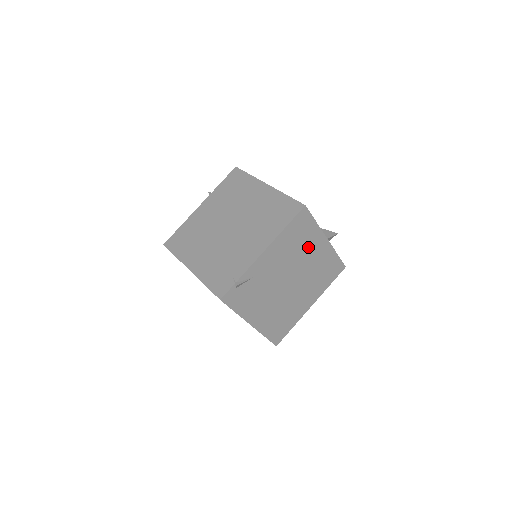
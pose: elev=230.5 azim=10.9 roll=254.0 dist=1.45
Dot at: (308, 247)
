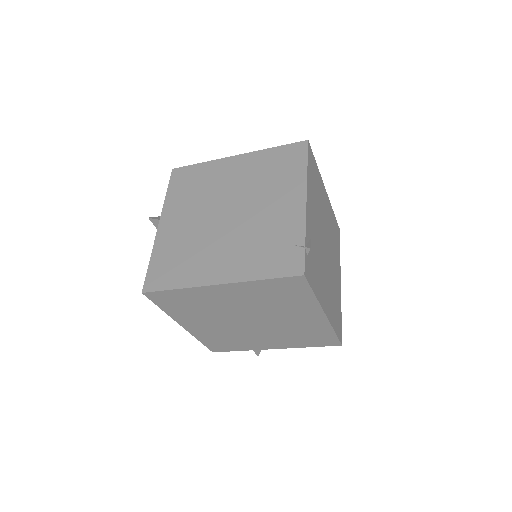
Dot at: (321, 199)
